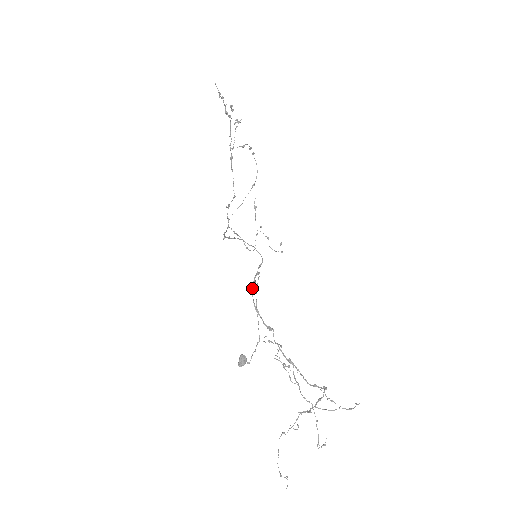
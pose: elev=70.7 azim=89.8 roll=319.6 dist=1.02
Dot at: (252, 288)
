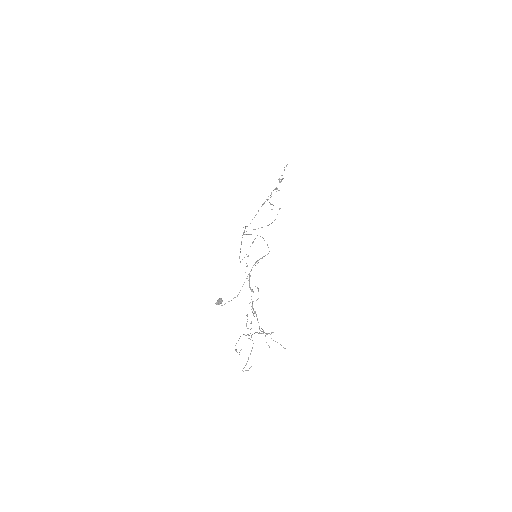
Dot at: occluded
